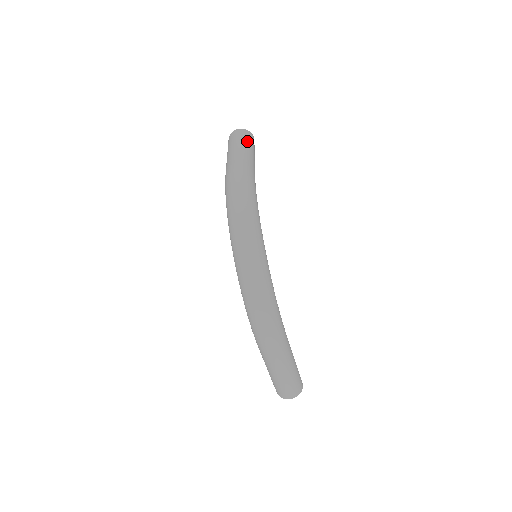
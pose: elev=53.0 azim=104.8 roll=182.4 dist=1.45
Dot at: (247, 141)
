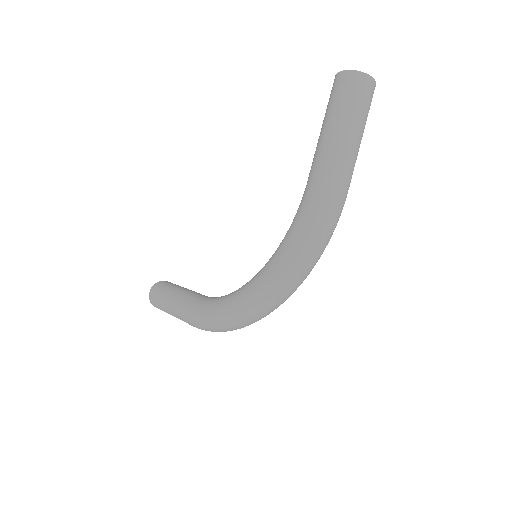
Dot at: occluded
